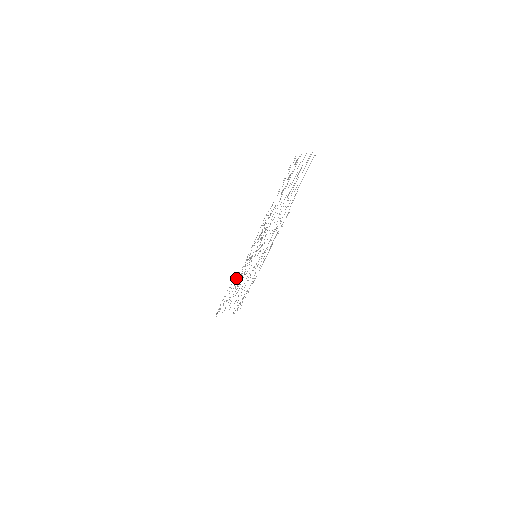
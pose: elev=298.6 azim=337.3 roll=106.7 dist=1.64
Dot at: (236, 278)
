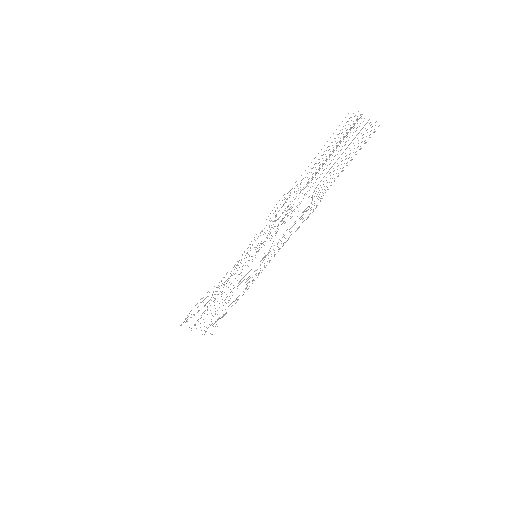
Dot at: occluded
